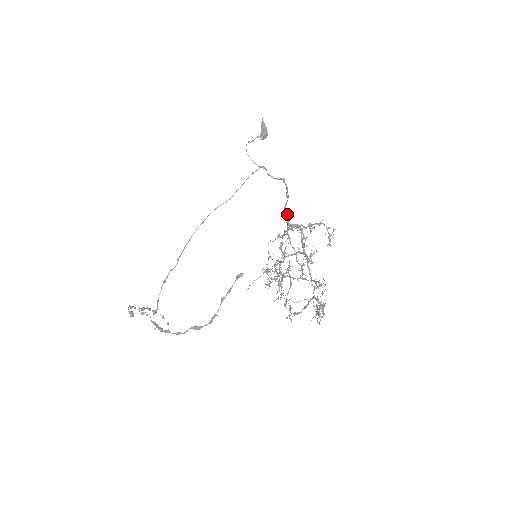
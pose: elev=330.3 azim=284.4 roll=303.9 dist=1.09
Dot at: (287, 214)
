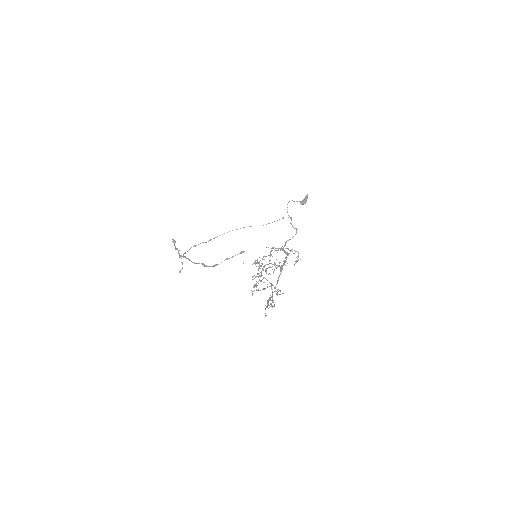
Dot at: occluded
